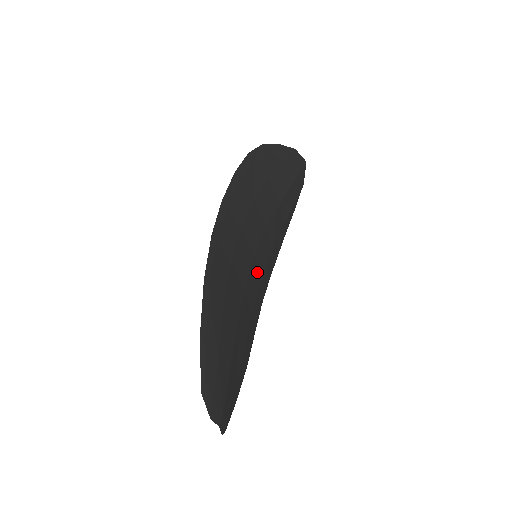
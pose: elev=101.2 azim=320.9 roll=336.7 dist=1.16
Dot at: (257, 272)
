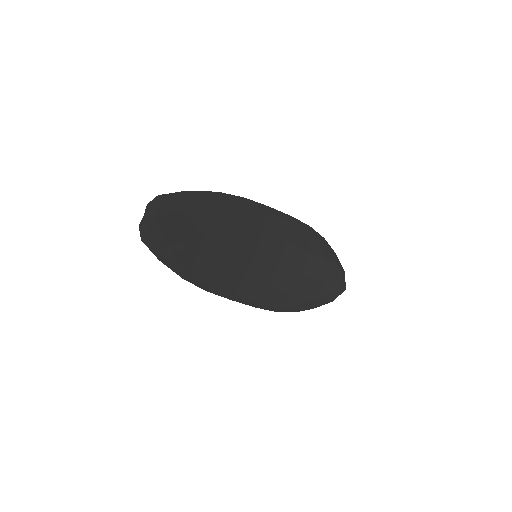
Dot at: (248, 269)
